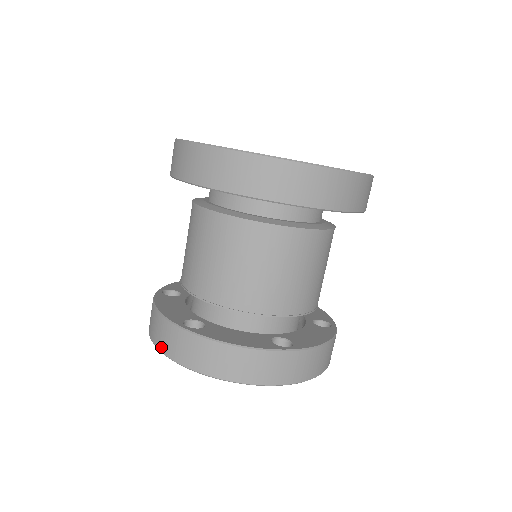
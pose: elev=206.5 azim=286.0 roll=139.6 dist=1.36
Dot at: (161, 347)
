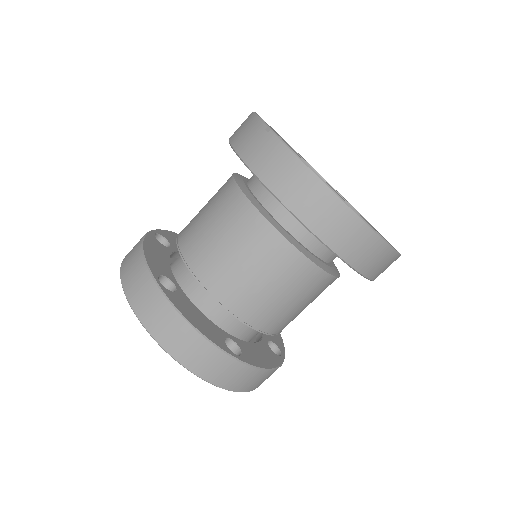
Dot at: (126, 284)
